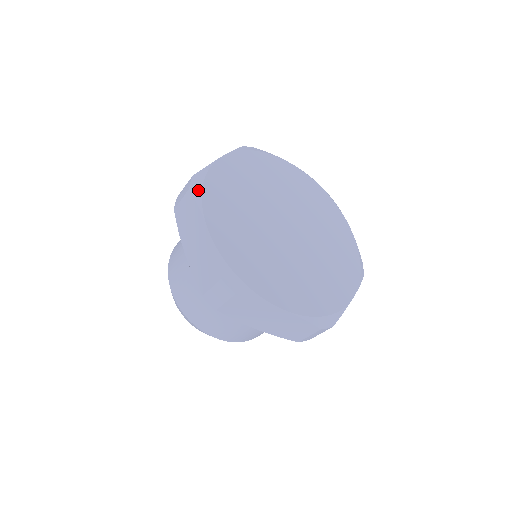
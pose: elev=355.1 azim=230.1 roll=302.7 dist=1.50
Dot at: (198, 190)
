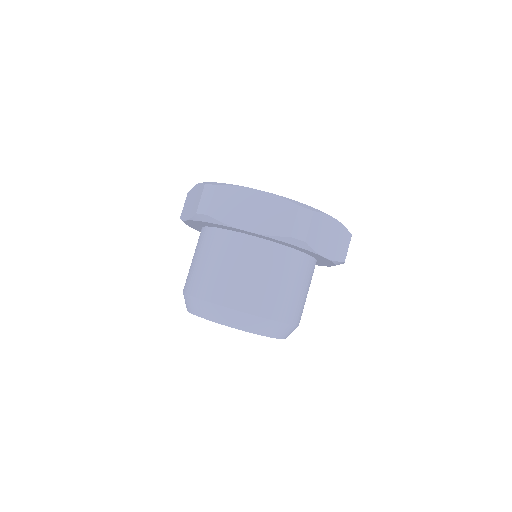
Dot at: occluded
